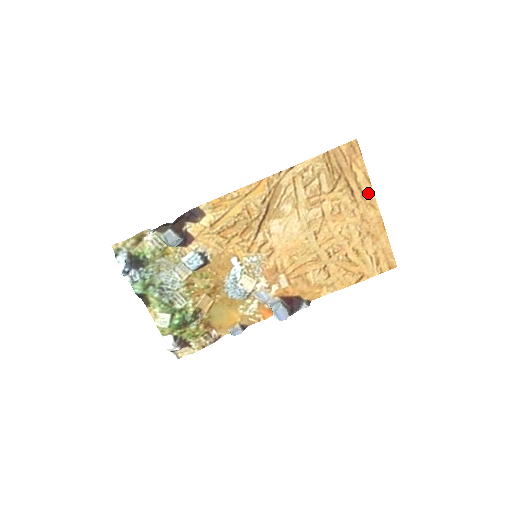
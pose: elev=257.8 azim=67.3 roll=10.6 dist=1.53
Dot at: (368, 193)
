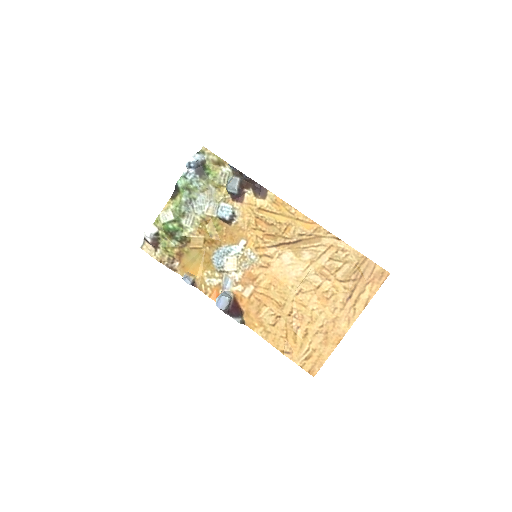
Dot at: (356, 311)
